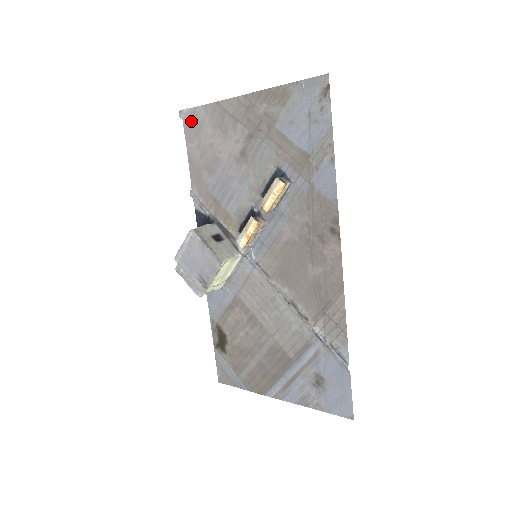
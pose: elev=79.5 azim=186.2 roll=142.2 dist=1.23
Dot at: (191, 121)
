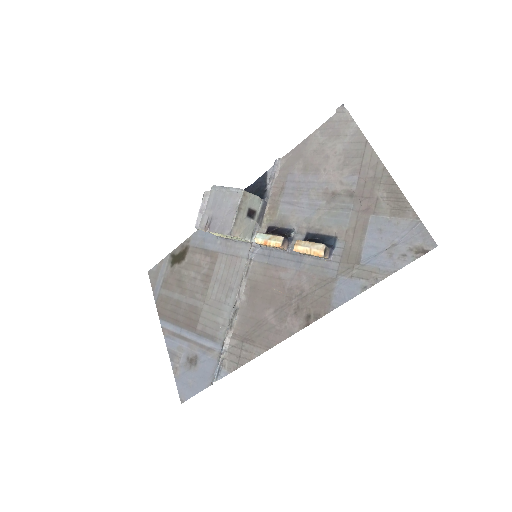
Dot at: (339, 122)
